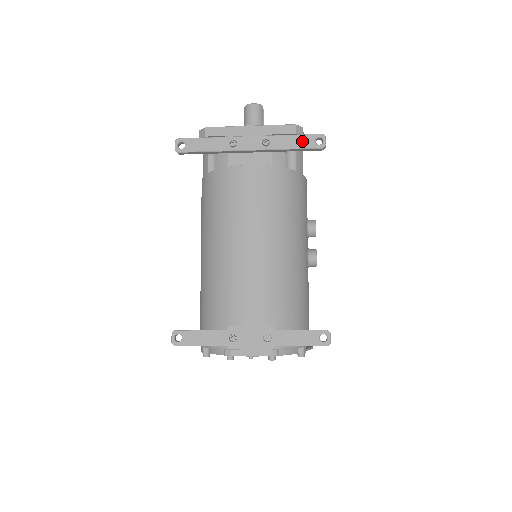
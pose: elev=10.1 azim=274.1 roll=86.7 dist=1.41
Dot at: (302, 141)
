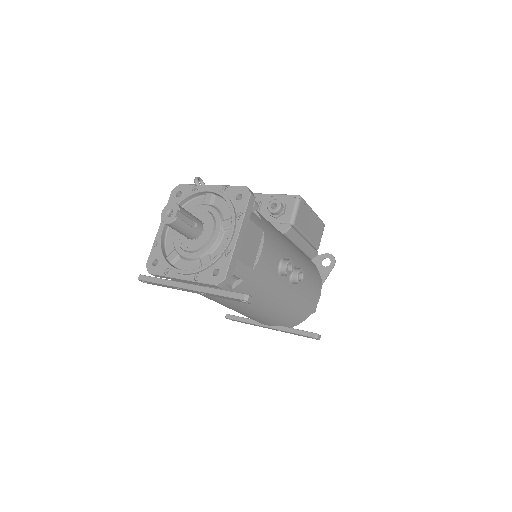
Dot at: (230, 299)
